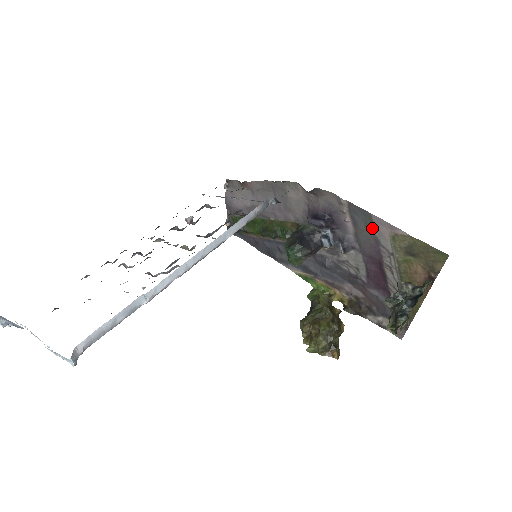
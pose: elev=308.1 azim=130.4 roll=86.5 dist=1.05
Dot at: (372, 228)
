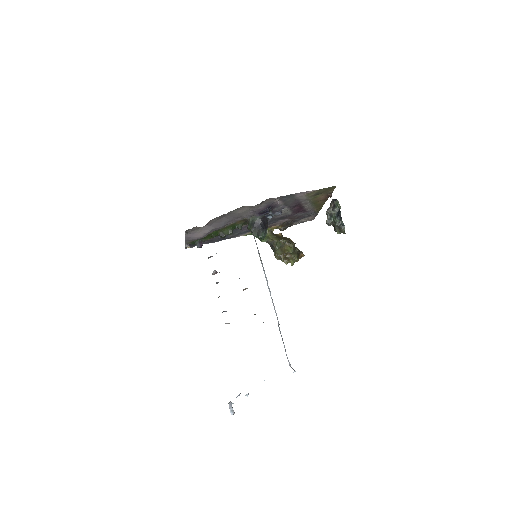
Dot at: (294, 198)
